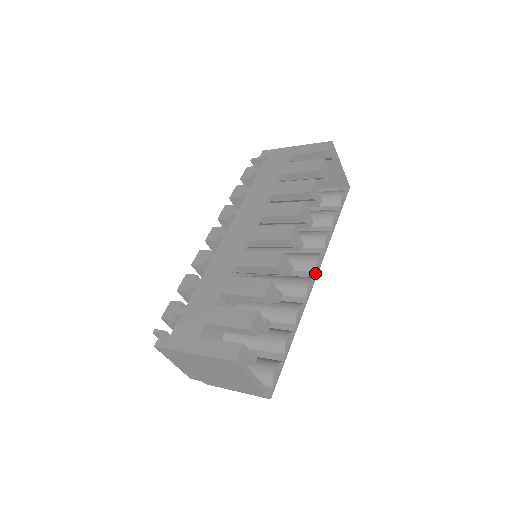
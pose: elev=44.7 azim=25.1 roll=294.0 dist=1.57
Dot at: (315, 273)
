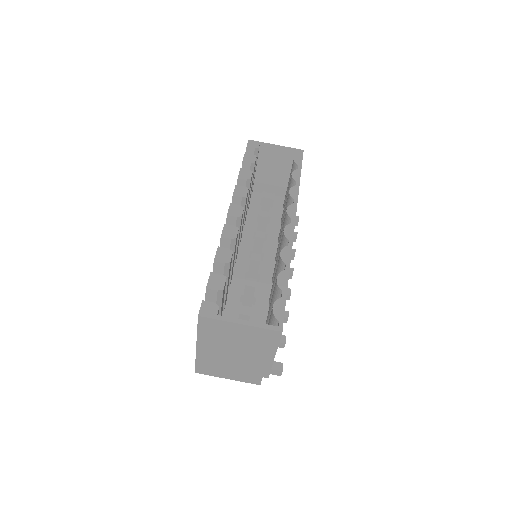
Dot at: (291, 220)
